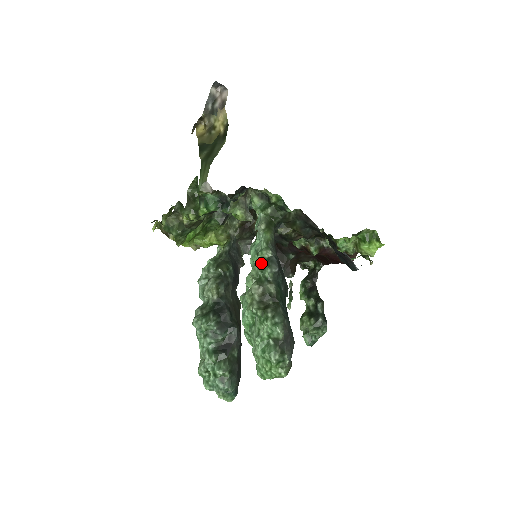
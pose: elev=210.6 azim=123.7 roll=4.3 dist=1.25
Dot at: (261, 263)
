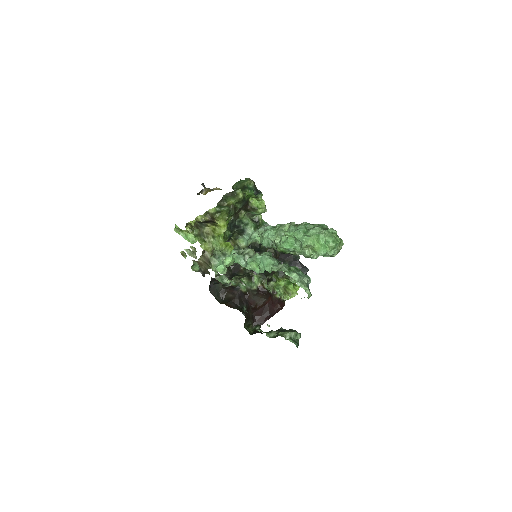
Dot at: (283, 225)
